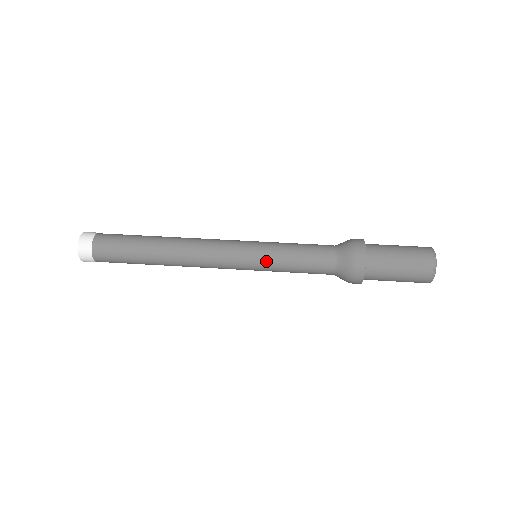
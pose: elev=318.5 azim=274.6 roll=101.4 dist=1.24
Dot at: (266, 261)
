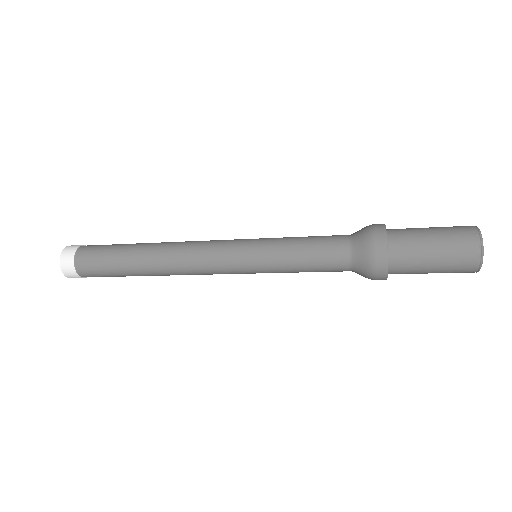
Dot at: (267, 238)
